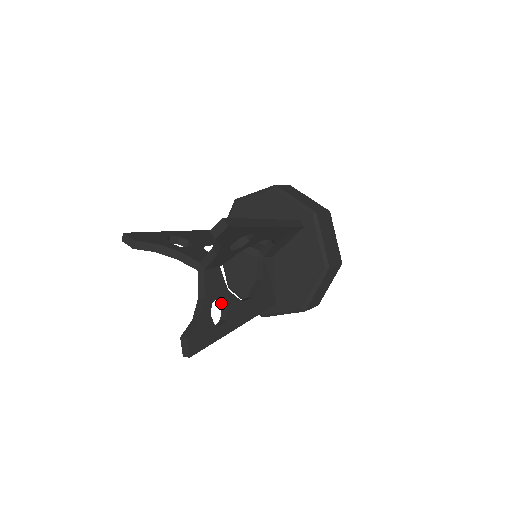
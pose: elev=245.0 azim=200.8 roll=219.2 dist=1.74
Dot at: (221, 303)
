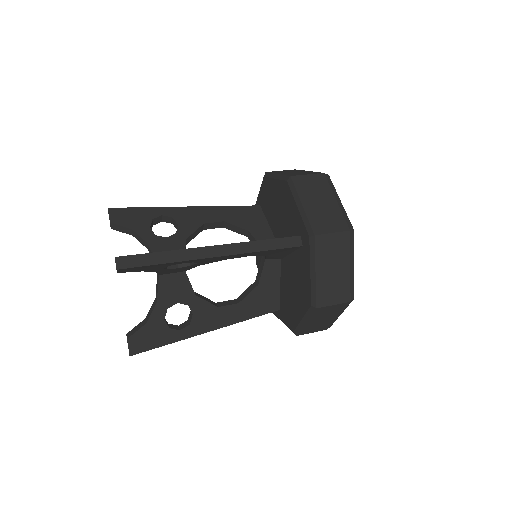
Dot at: occluded
